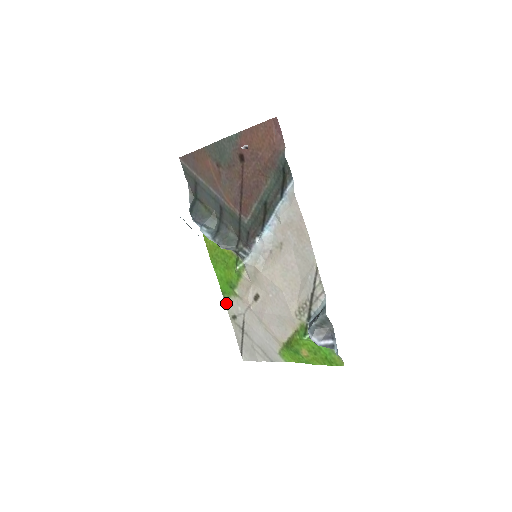
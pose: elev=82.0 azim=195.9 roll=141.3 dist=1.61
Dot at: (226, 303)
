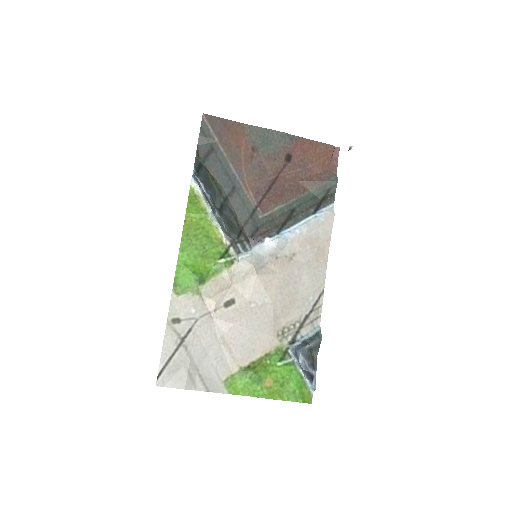
Dot at: (173, 299)
